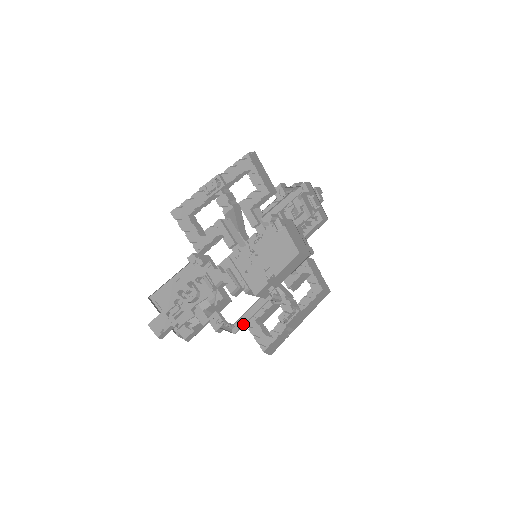
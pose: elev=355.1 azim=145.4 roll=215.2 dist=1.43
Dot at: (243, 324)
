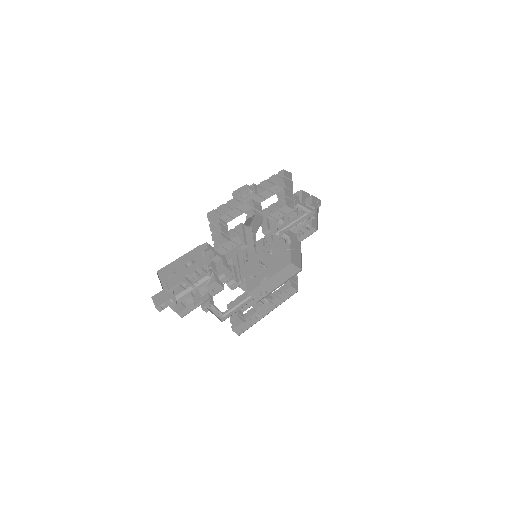
Dot at: (231, 315)
